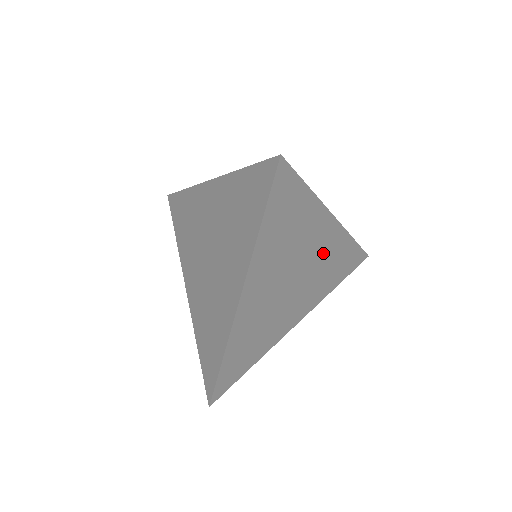
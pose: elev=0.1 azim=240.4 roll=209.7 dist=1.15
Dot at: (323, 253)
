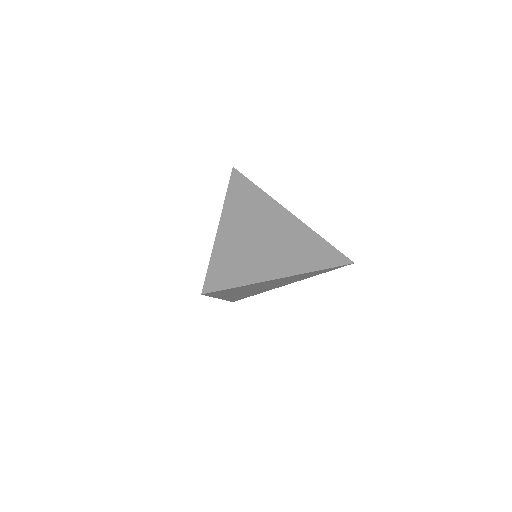
Dot at: (286, 279)
